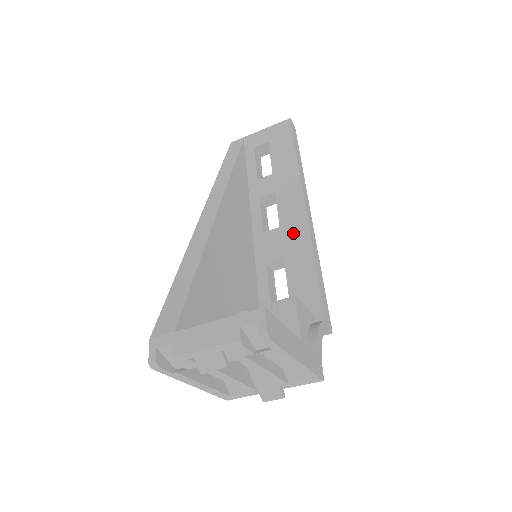
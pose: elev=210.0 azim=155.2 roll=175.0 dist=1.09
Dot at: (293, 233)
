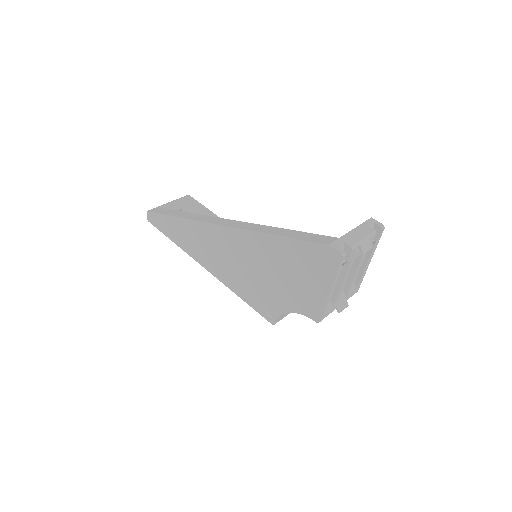
Dot at: occluded
